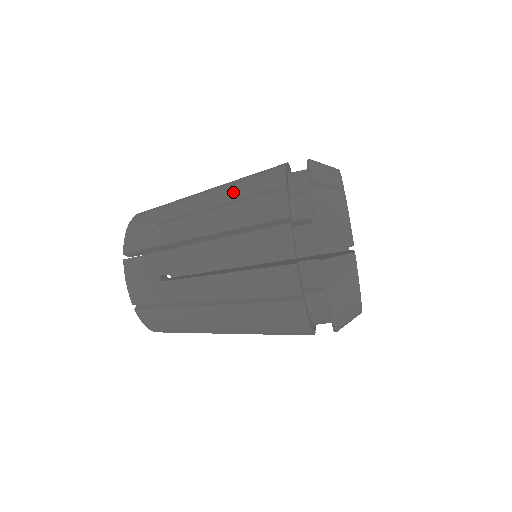
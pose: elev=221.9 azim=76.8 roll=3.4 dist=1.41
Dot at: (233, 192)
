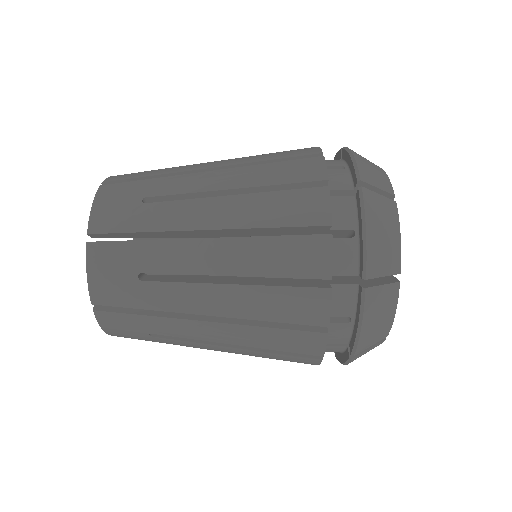
Dot at: (251, 259)
